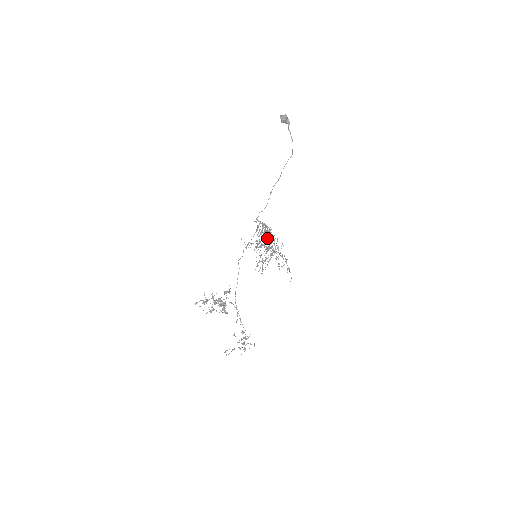
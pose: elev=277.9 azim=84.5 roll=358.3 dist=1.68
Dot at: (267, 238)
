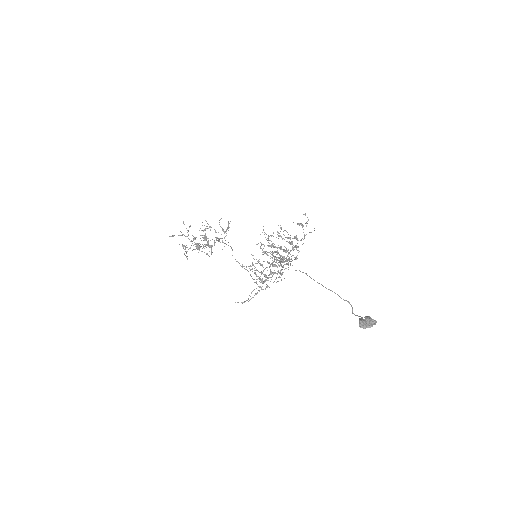
Dot at: (274, 266)
